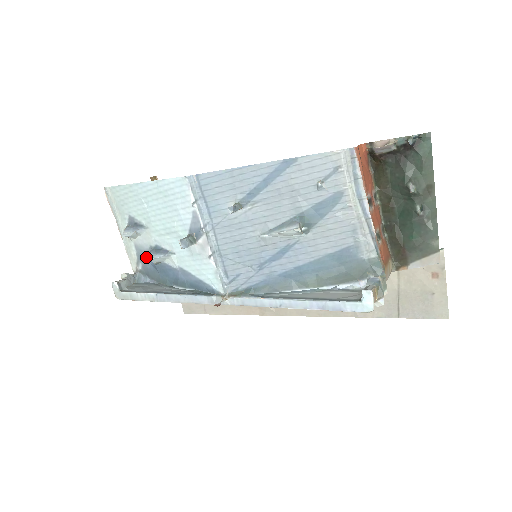
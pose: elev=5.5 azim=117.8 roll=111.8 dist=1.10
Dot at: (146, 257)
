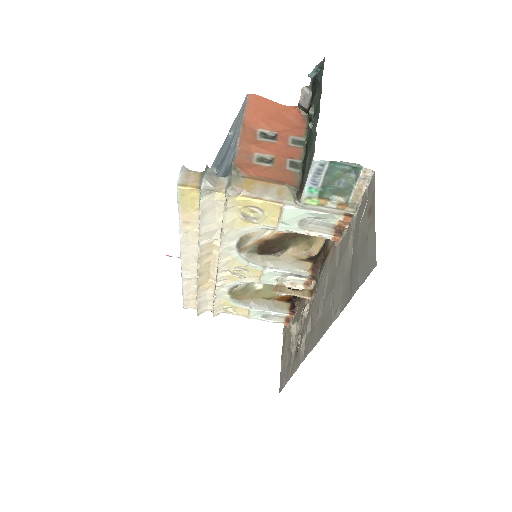
Dot at: occluded
